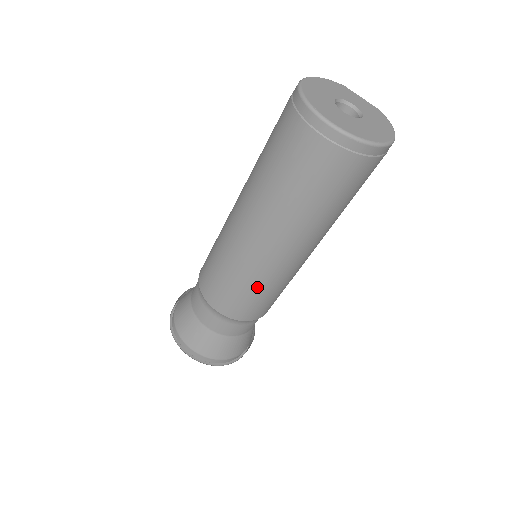
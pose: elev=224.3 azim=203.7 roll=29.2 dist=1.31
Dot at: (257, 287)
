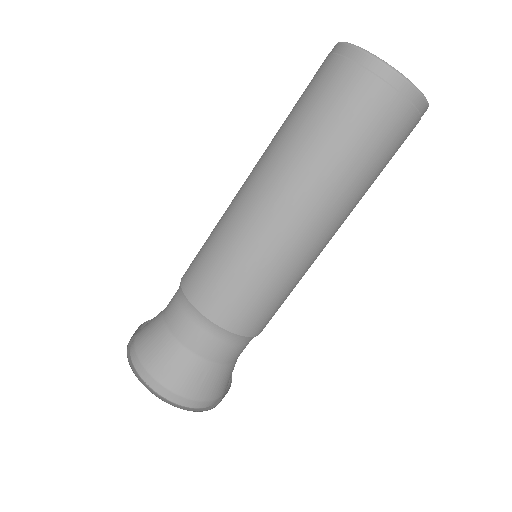
Dot at: (291, 286)
